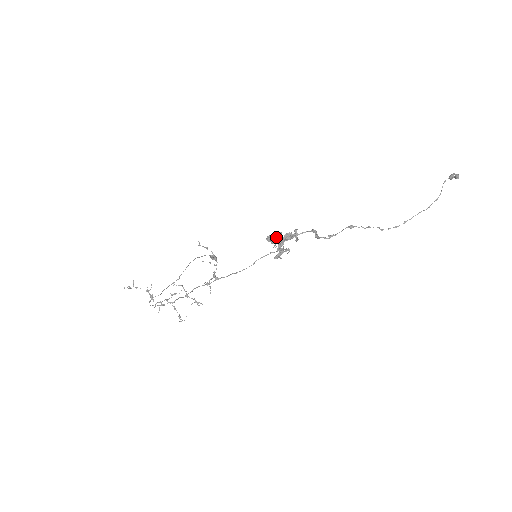
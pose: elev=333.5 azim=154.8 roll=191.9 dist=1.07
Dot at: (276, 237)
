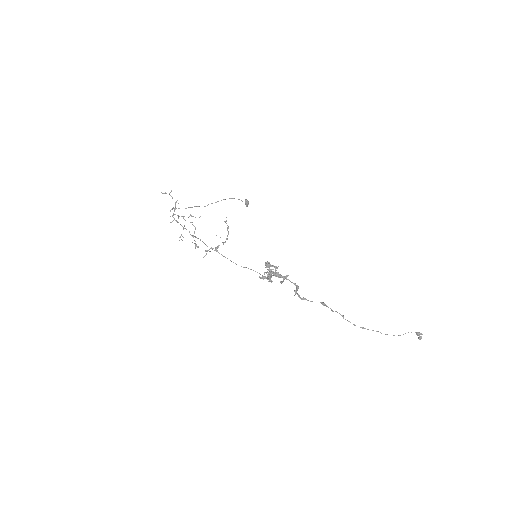
Dot at: (273, 266)
